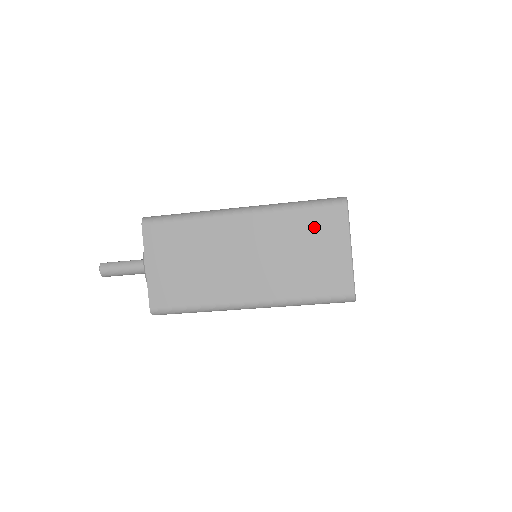
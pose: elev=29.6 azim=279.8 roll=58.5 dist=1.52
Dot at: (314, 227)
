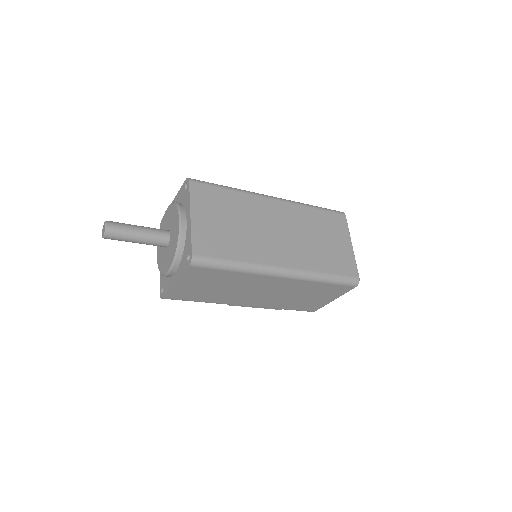
Dot at: (327, 223)
